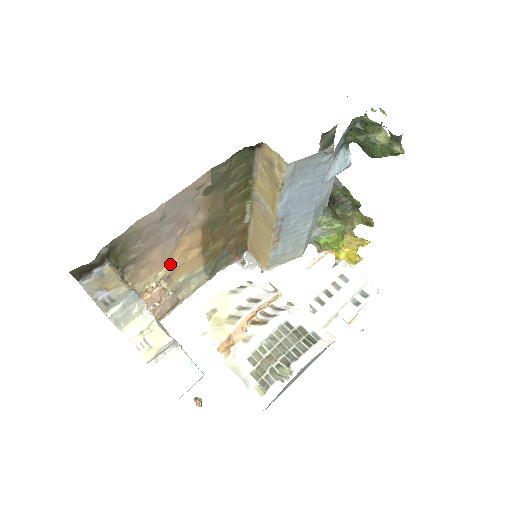
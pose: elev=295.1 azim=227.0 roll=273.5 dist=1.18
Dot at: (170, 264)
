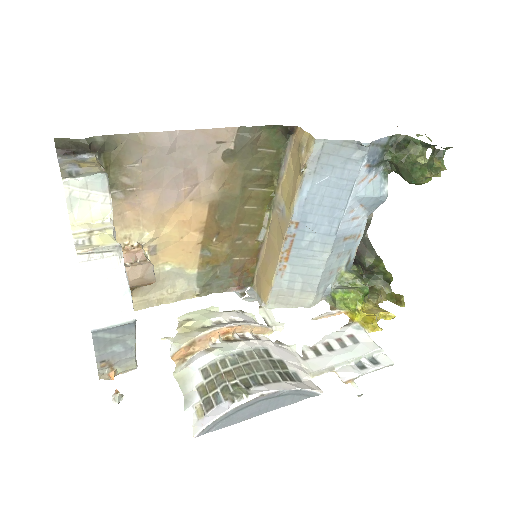
Dot at: (162, 230)
